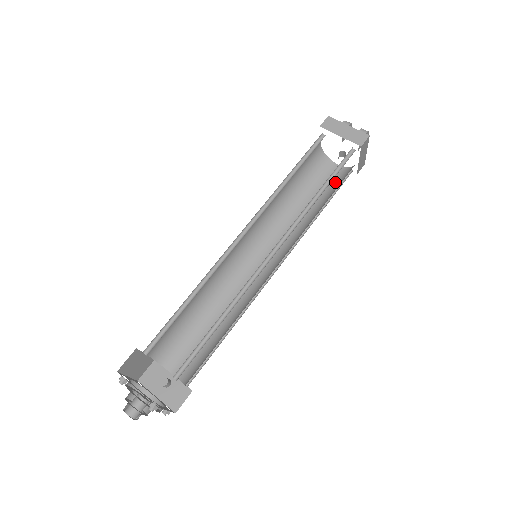
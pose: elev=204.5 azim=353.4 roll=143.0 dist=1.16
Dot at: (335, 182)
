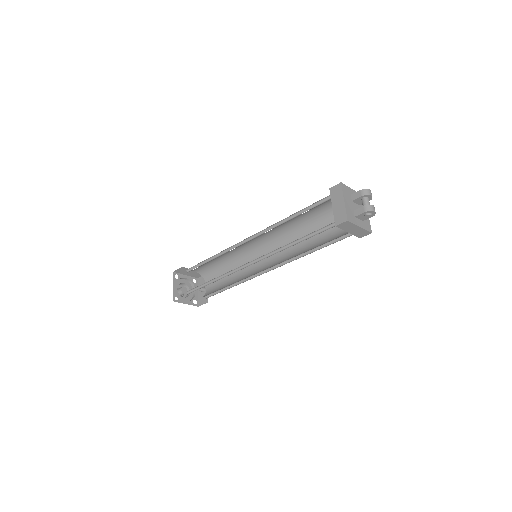
Dot at: (339, 234)
